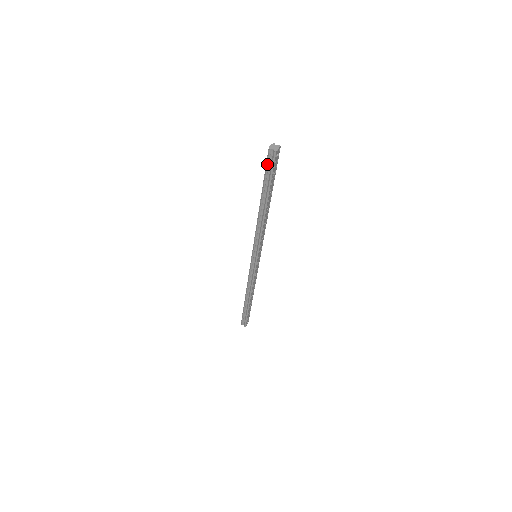
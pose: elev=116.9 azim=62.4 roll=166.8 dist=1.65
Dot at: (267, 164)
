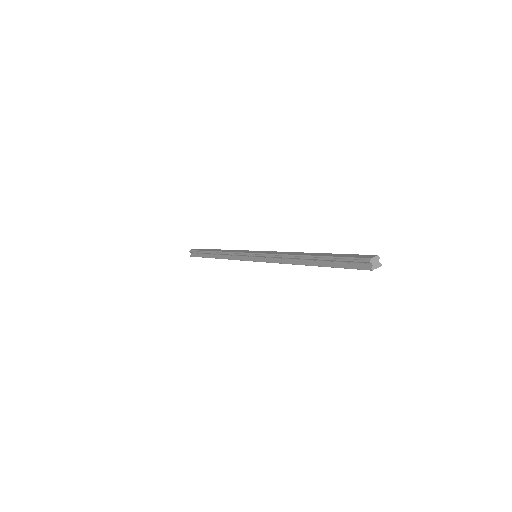
Dot at: (352, 260)
